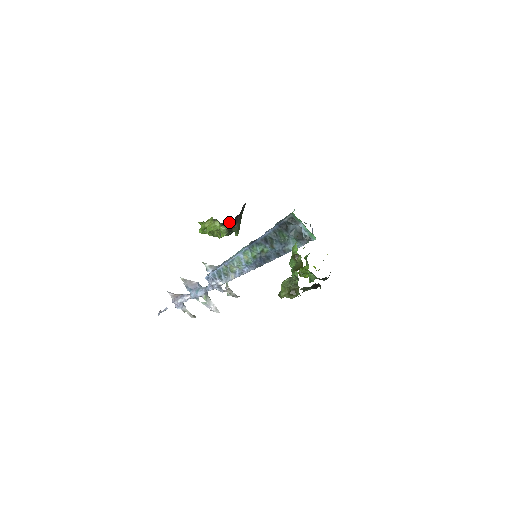
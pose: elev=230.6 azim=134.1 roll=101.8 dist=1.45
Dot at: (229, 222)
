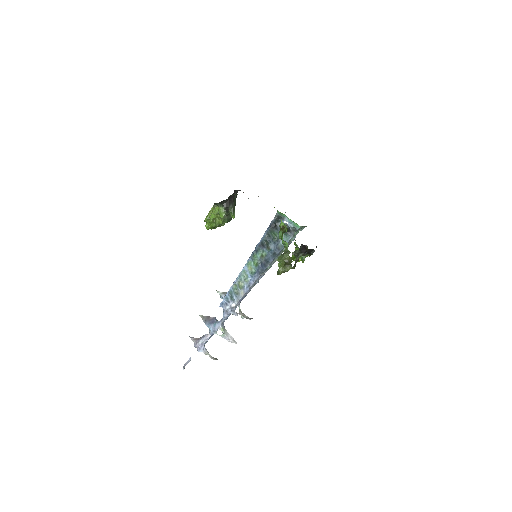
Dot at: (225, 201)
